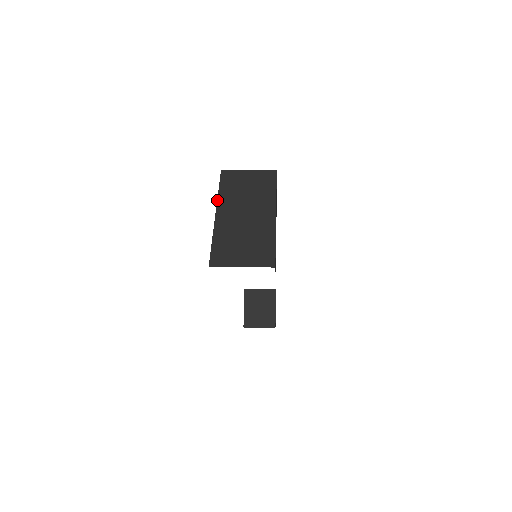
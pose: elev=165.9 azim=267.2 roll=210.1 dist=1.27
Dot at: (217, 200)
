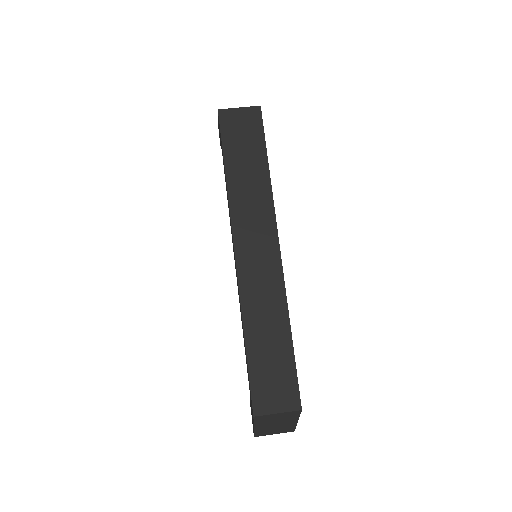
Dot at: (254, 425)
